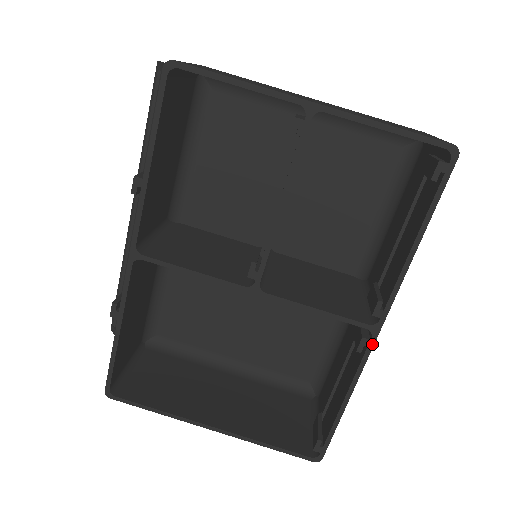
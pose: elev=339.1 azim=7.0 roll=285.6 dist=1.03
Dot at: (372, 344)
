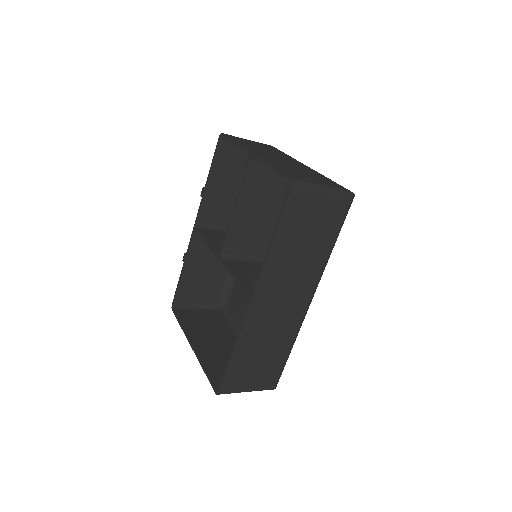
Dot at: (248, 308)
